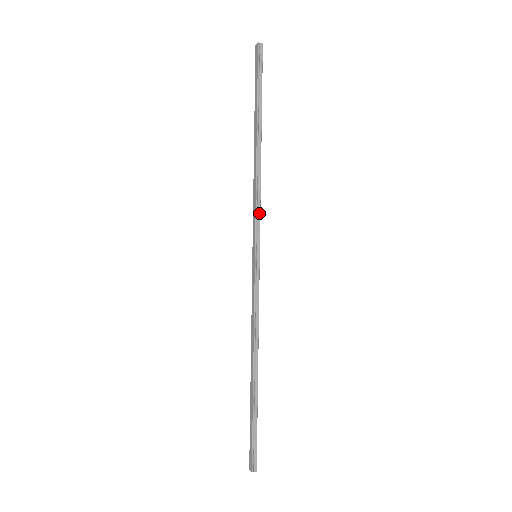
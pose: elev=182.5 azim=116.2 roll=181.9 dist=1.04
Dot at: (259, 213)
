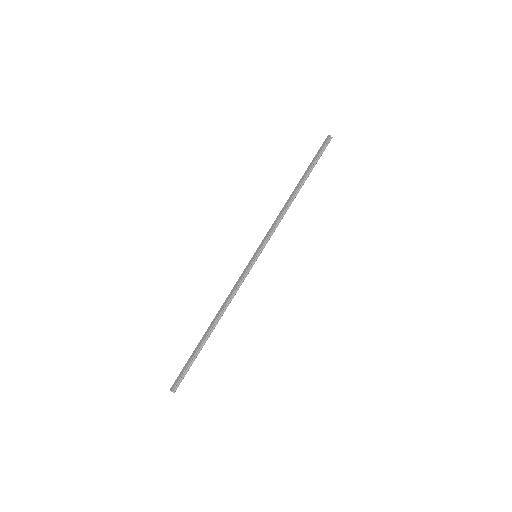
Dot at: (273, 231)
